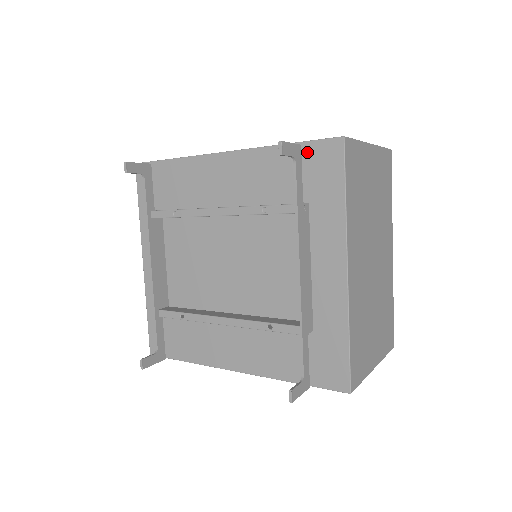
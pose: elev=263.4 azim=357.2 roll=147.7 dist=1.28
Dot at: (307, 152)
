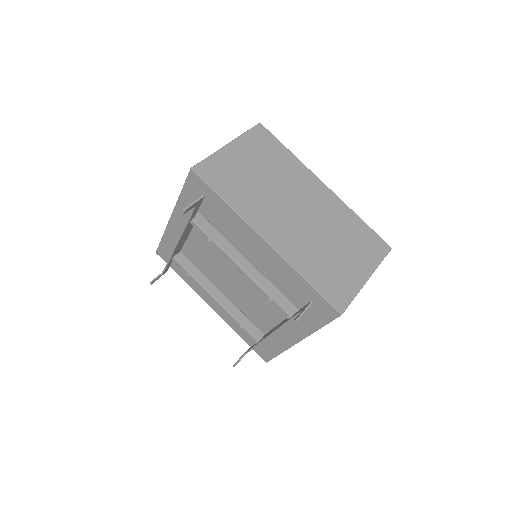
Dot at: (316, 297)
